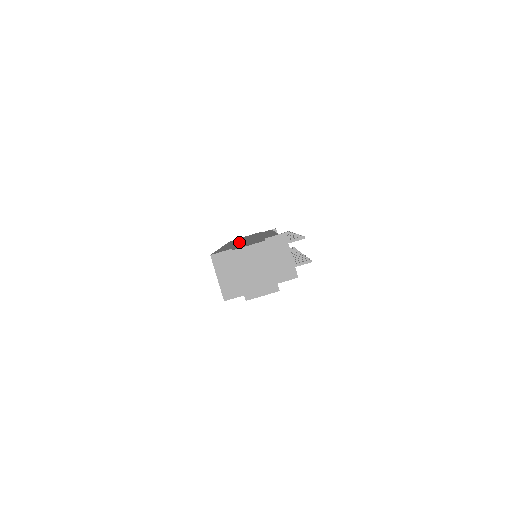
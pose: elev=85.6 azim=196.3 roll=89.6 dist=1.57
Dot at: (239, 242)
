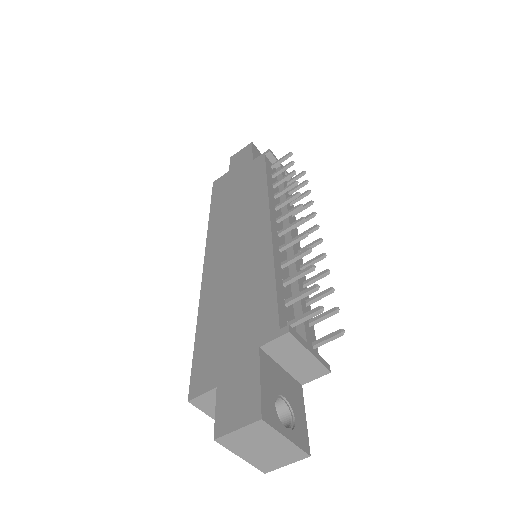
Dot at: (224, 269)
